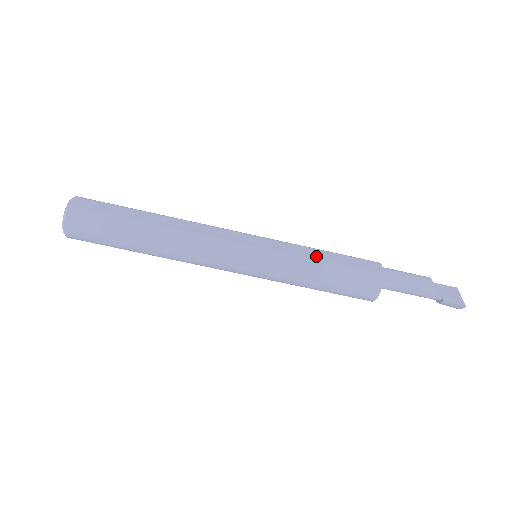
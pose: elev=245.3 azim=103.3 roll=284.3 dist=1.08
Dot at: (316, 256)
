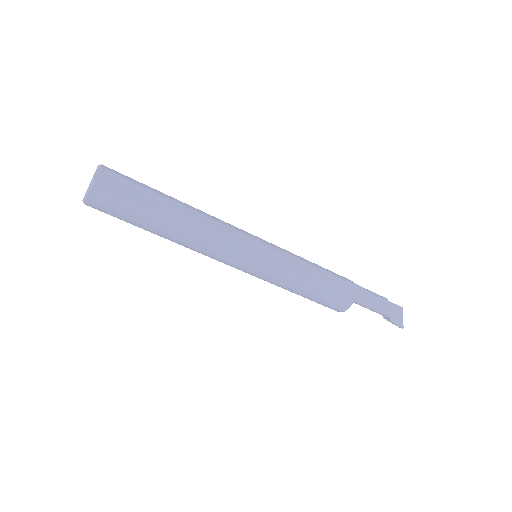
Dot at: (307, 273)
